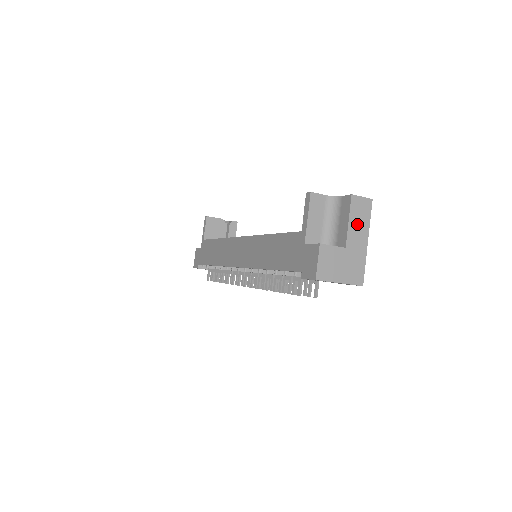
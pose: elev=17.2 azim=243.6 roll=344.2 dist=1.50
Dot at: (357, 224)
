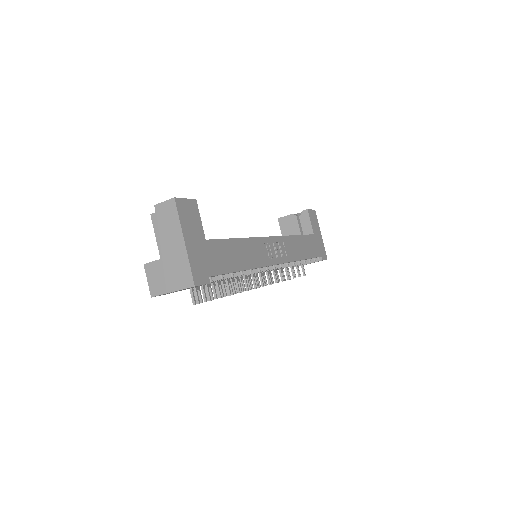
Dot at: (169, 230)
